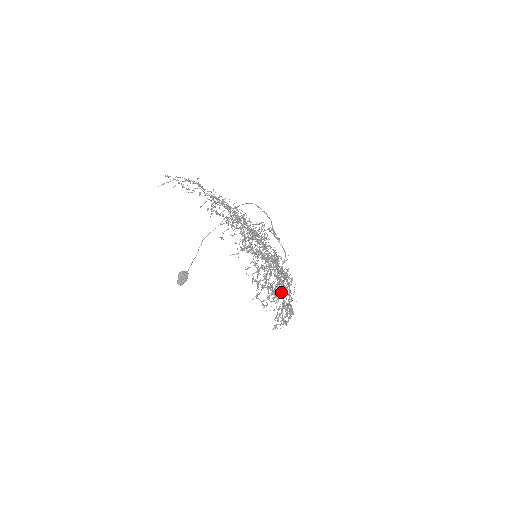
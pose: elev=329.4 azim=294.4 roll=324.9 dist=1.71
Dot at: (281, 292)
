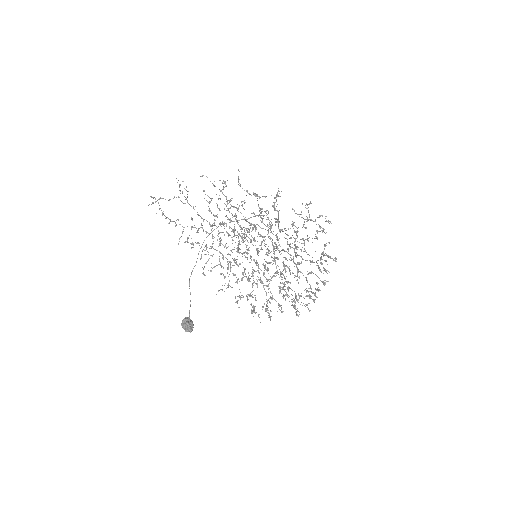
Dot at: occluded
